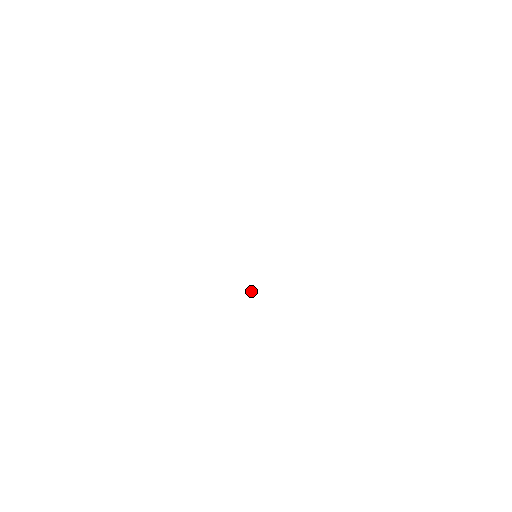
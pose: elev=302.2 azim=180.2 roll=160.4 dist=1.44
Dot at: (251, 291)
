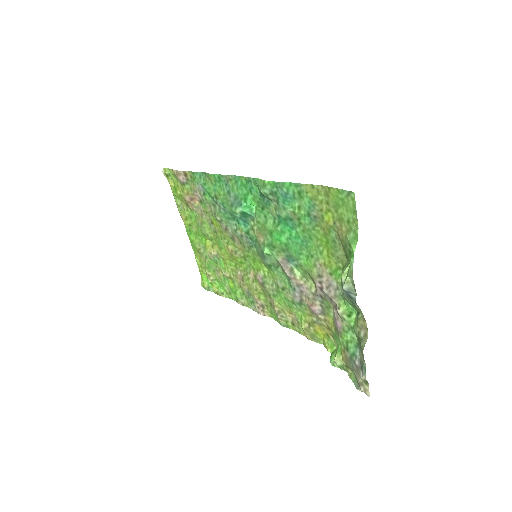
Dot at: (284, 261)
